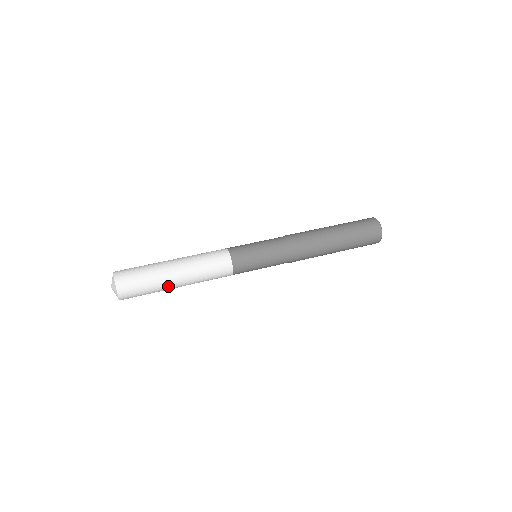
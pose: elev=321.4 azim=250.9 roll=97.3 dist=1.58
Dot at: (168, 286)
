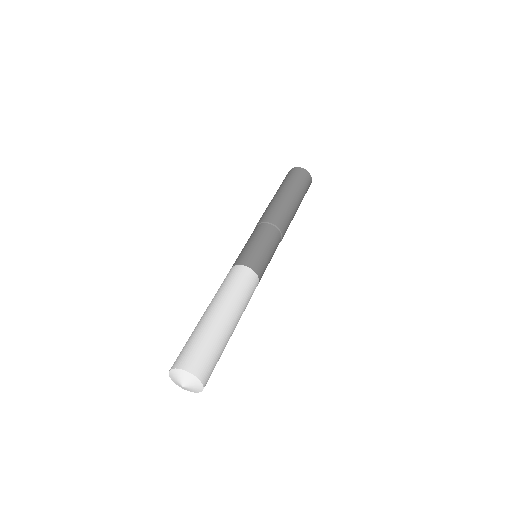
Dot at: (229, 336)
